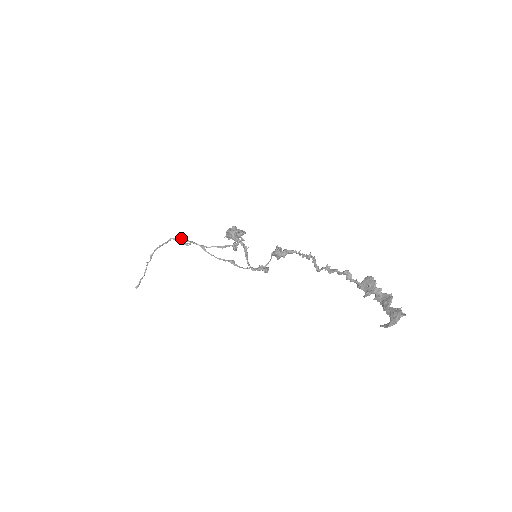
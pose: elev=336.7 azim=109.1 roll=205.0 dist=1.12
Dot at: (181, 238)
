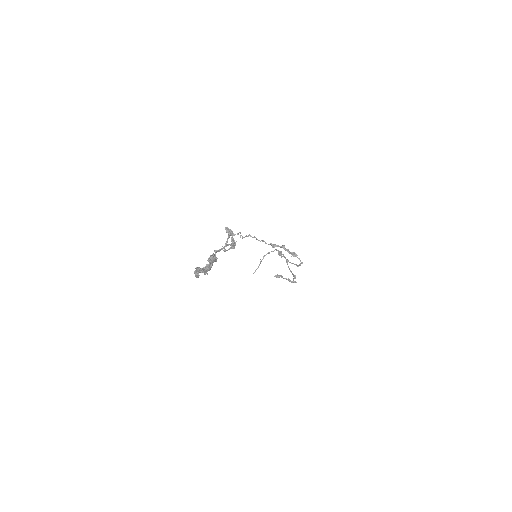
Dot at: (280, 251)
